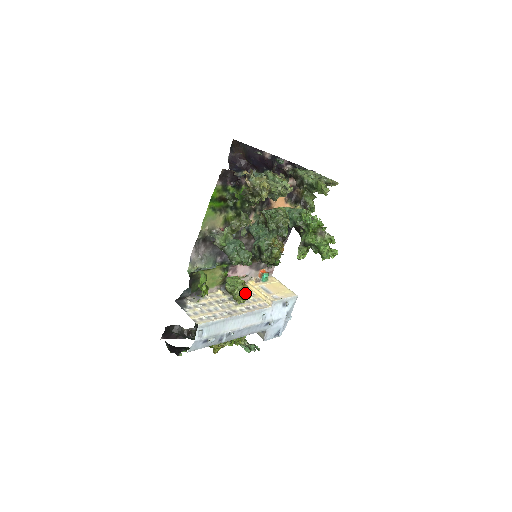
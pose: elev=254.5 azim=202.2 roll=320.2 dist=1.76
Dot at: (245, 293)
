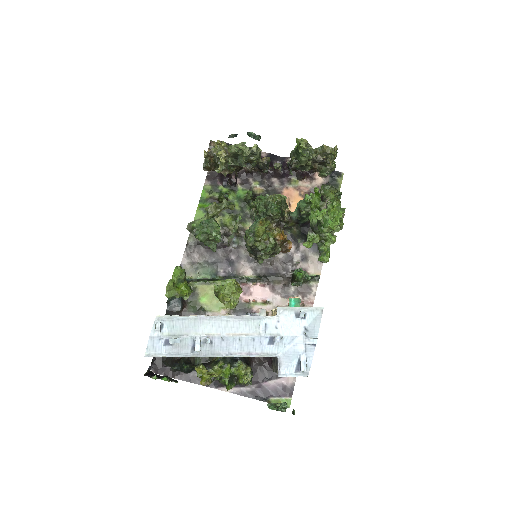
Dot at: (228, 287)
